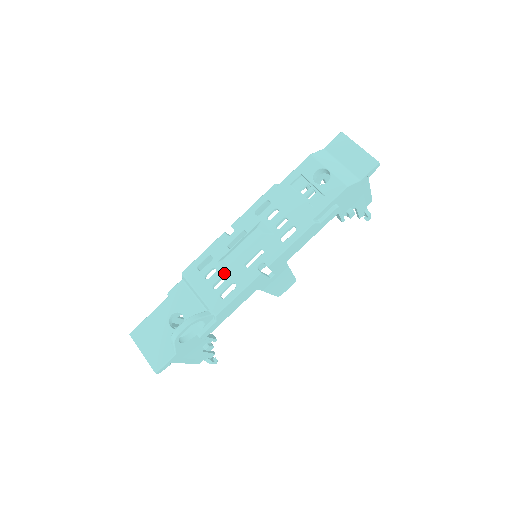
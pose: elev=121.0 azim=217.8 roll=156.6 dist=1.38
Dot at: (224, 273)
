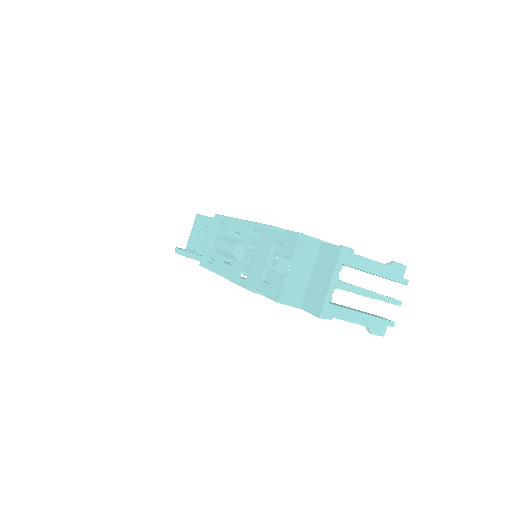
Dot at: occluded
